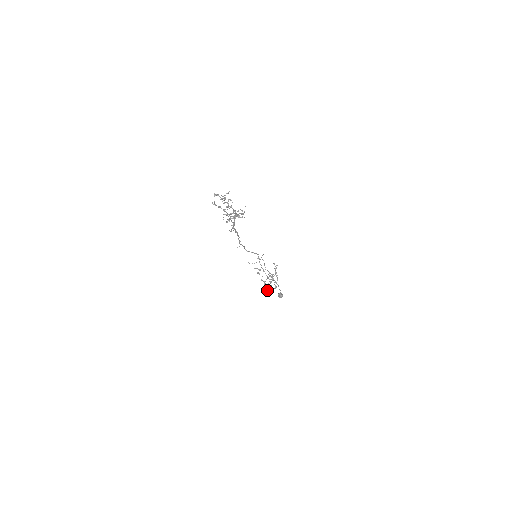
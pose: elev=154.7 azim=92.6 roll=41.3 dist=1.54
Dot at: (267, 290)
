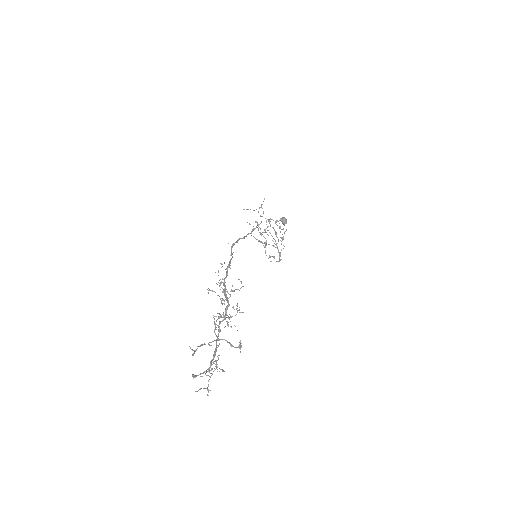
Dot at: occluded
